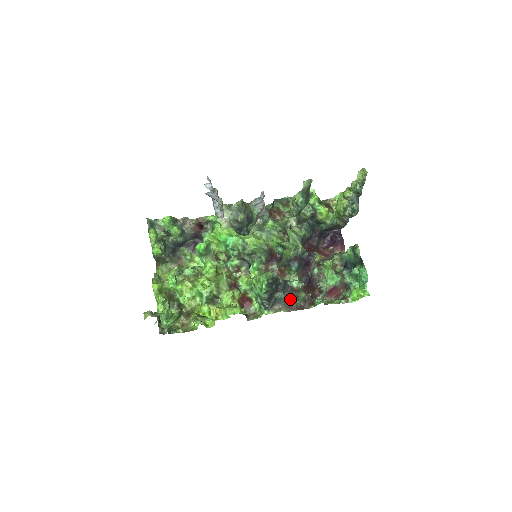
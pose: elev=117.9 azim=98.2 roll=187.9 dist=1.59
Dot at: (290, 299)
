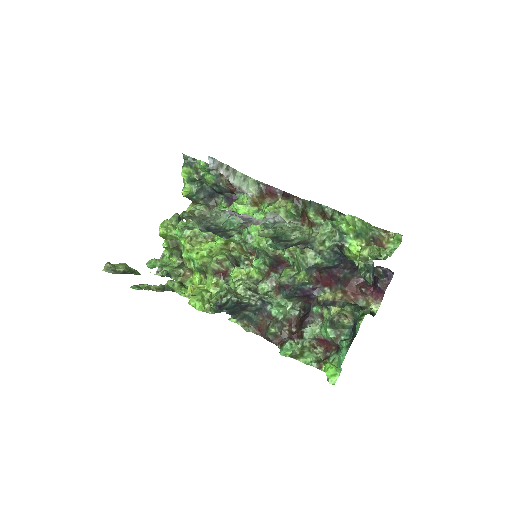
Dot at: (262, 324)
